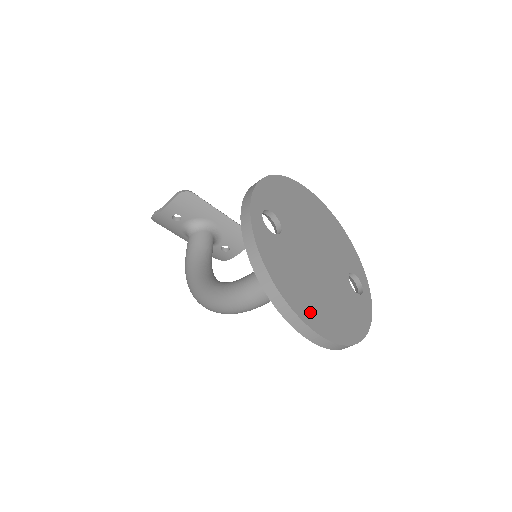
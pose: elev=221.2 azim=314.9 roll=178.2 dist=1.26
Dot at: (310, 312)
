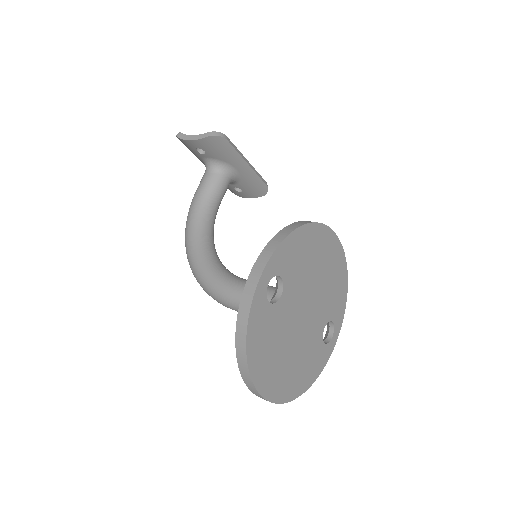
Dot at: (269, 380)
